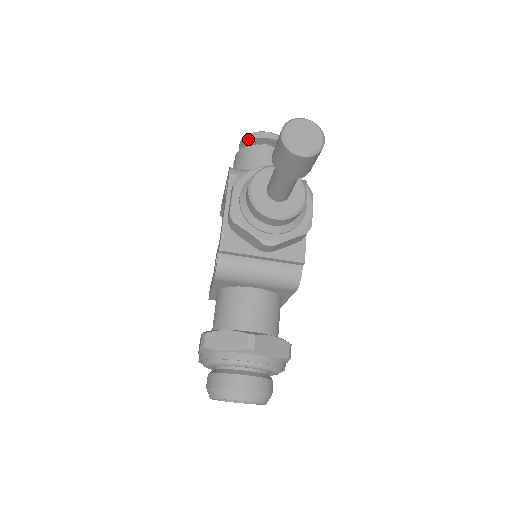
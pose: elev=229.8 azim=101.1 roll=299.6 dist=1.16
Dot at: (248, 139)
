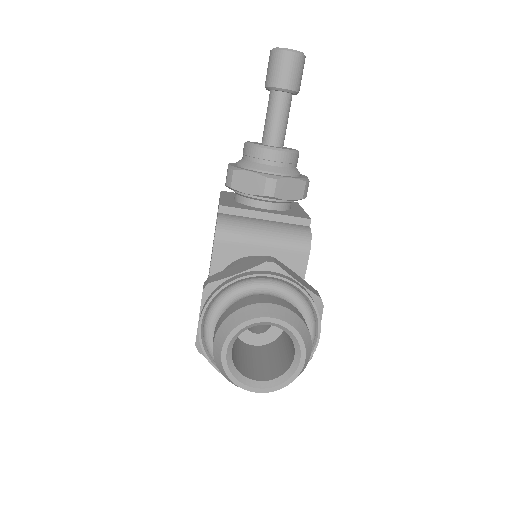
Dot at: occluded
